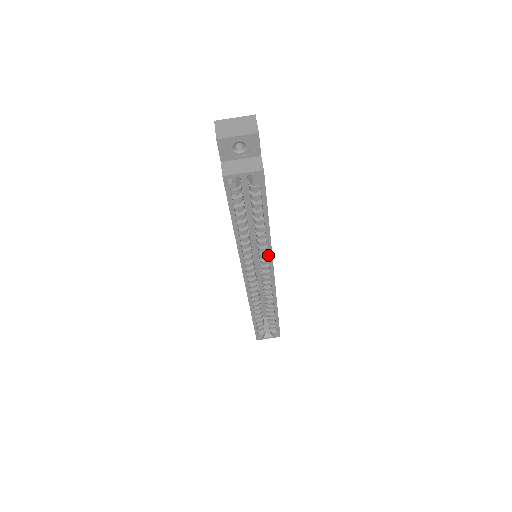
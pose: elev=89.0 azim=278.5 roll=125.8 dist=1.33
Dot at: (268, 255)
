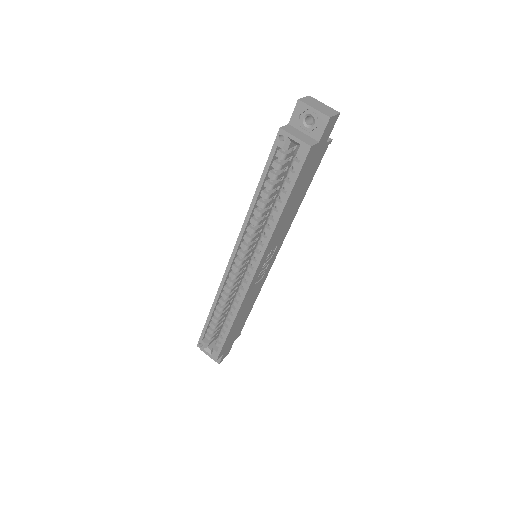
Dot at: (263, 246)
